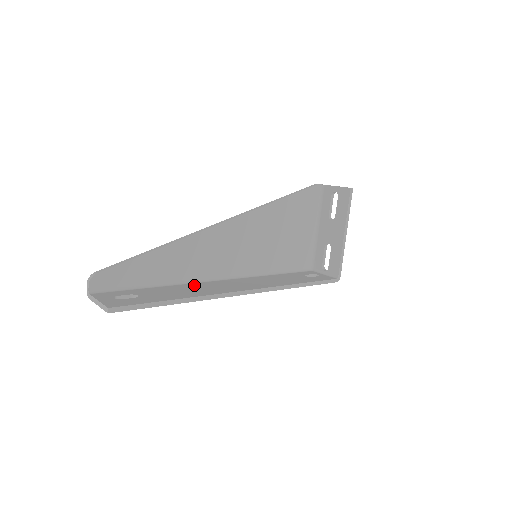
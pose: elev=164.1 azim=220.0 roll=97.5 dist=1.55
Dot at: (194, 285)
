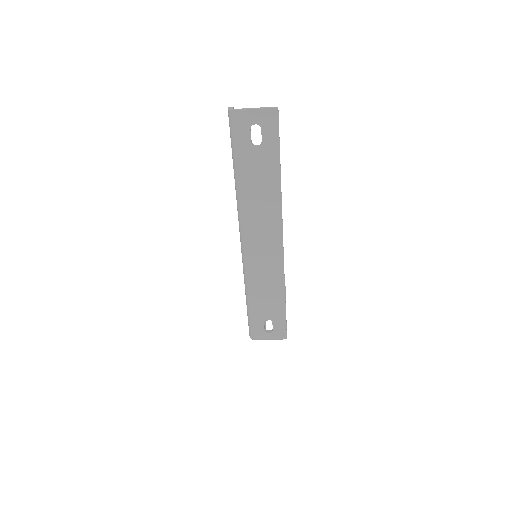
Dot at: (250, 206)
